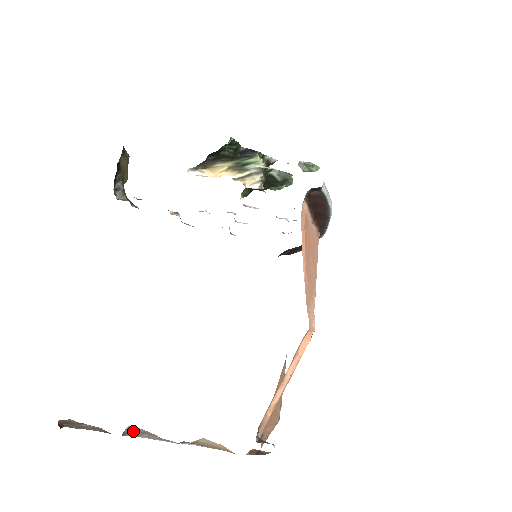
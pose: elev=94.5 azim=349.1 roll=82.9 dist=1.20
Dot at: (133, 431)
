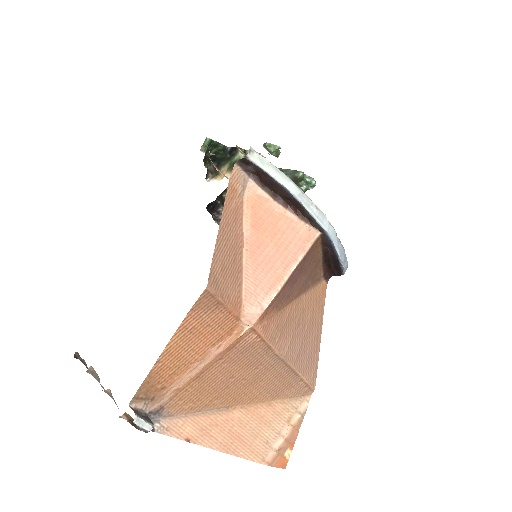
Dot at: (94, 372)
